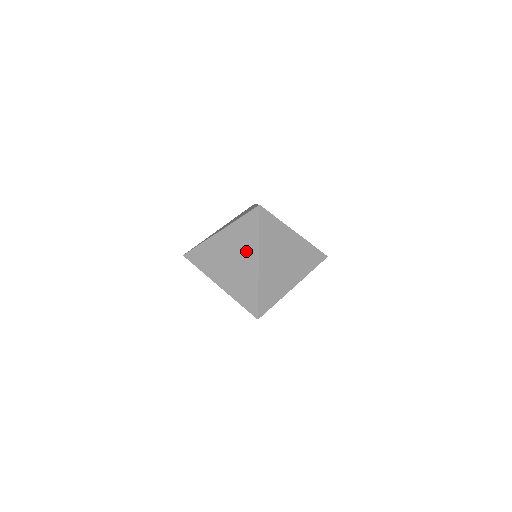
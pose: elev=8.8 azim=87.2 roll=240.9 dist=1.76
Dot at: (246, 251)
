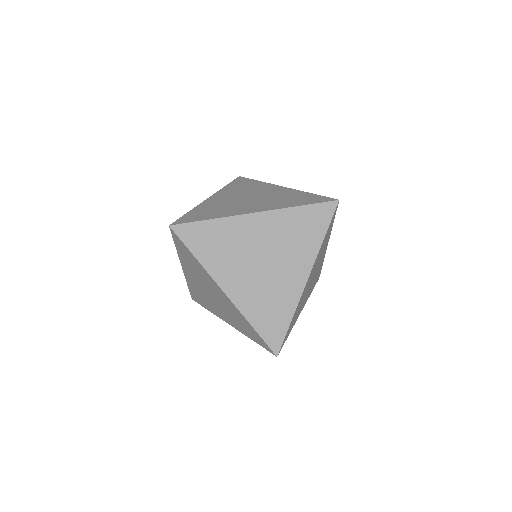
Dot at: occluded
